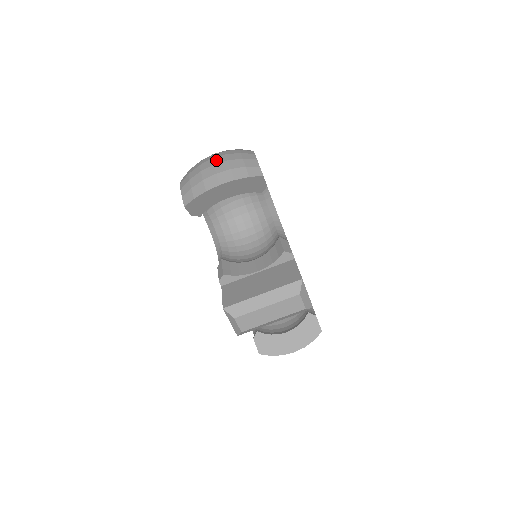
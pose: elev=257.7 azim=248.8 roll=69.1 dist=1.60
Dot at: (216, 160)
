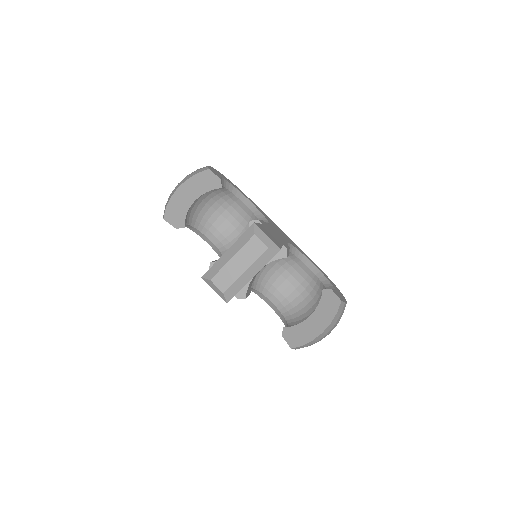
Dot at: occluded
